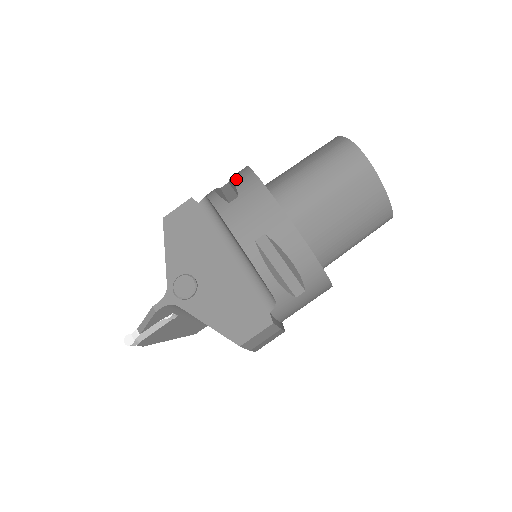
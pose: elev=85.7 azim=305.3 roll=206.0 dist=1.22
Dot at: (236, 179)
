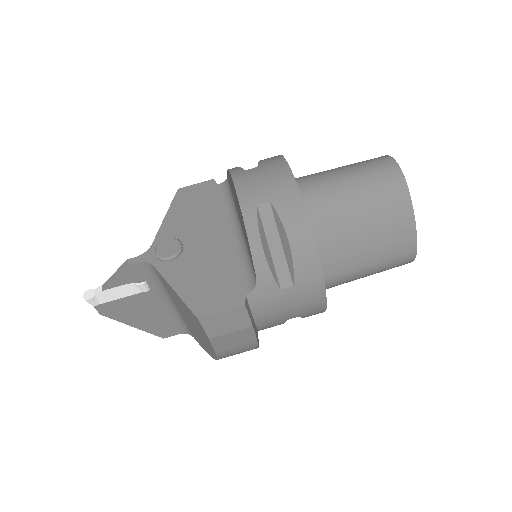
Dot at: occluded
